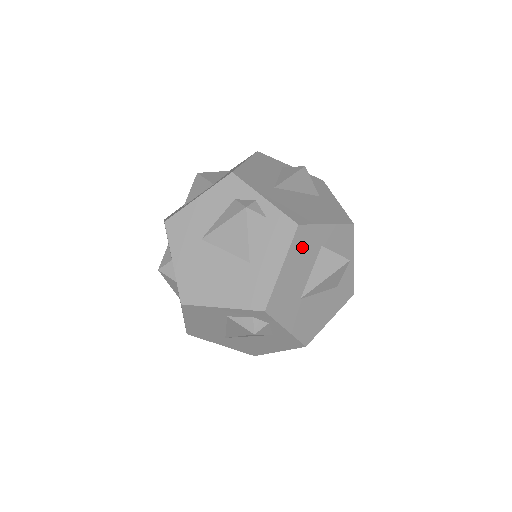
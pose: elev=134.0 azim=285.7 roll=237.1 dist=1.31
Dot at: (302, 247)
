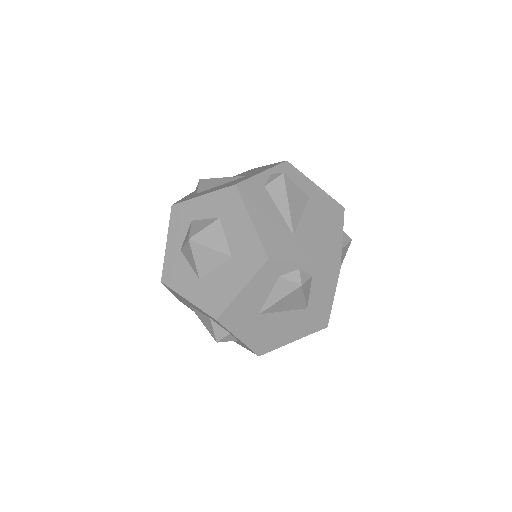
Dot at: occluded
